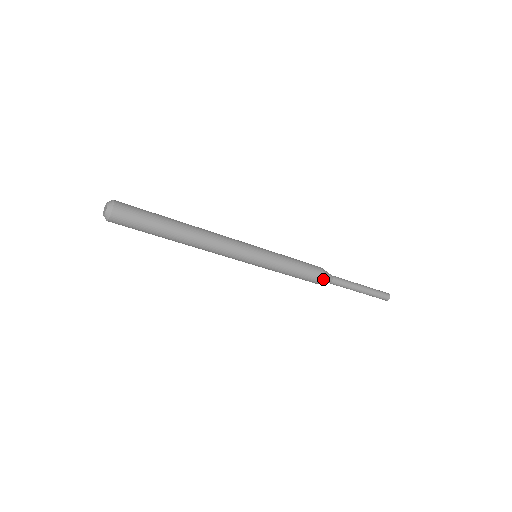
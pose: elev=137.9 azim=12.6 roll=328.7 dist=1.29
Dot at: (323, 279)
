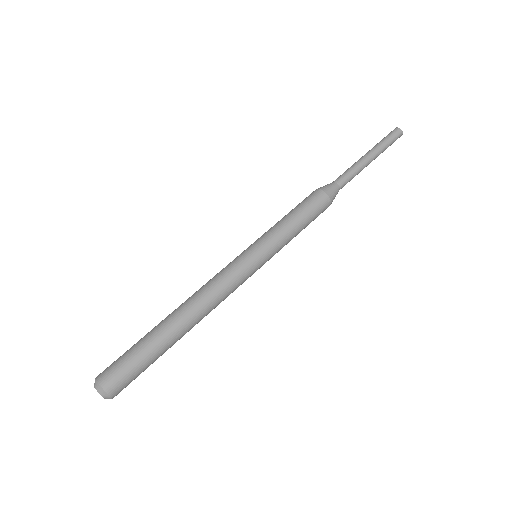
Dot at: (331, 203)
